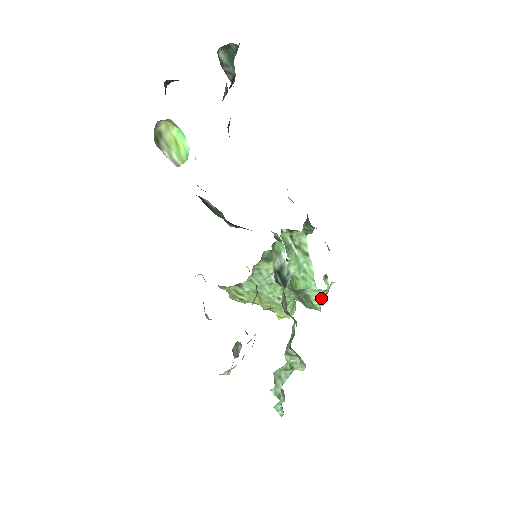
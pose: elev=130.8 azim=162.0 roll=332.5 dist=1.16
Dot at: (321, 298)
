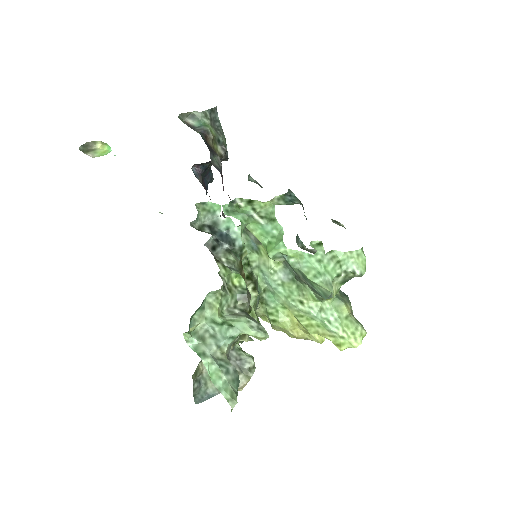
Dot at: (313, 267)
